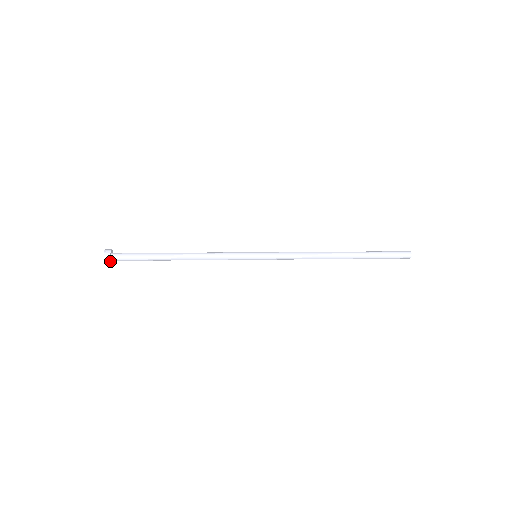
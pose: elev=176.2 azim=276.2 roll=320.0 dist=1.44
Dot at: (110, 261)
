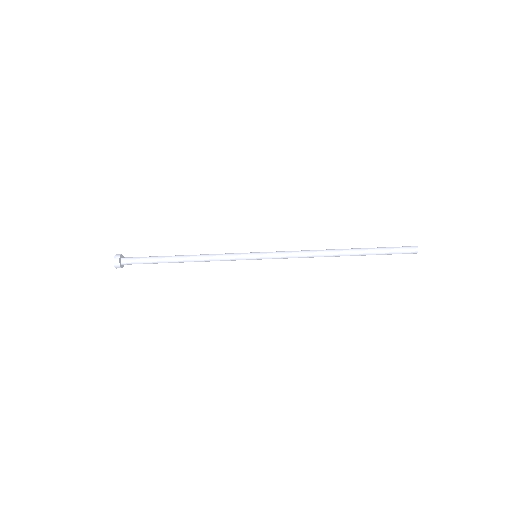
Dot at: (120, 257)
